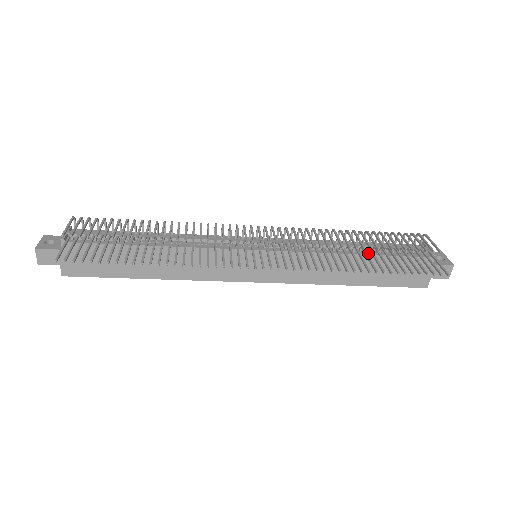
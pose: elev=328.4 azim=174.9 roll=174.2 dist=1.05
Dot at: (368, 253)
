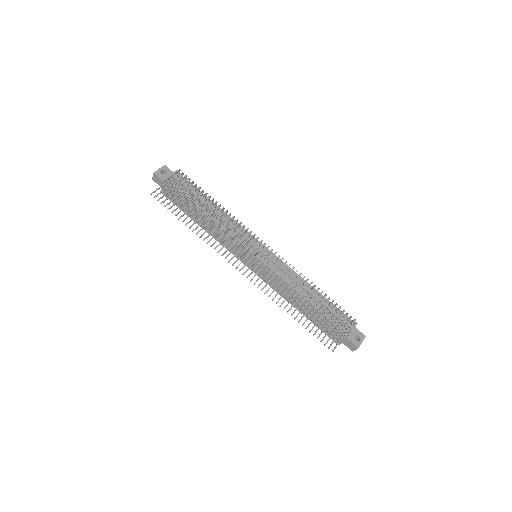
Dot at: occluded
